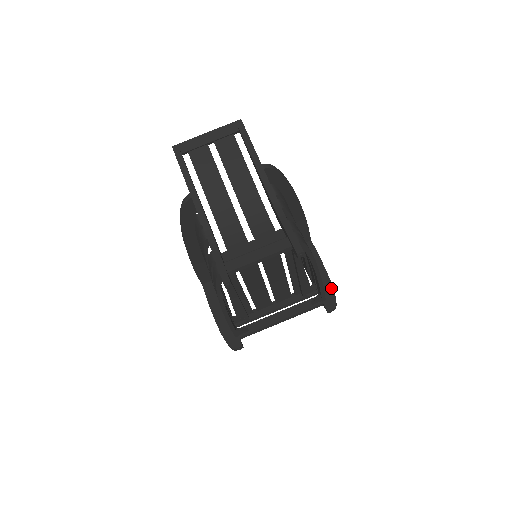
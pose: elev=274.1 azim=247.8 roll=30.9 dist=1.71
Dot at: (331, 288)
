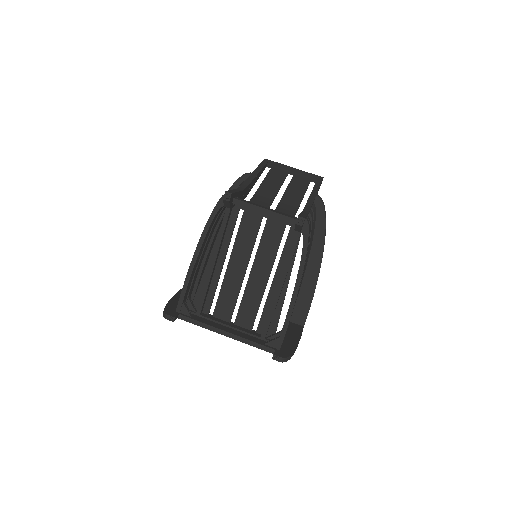
Dot at: (292, 350)
